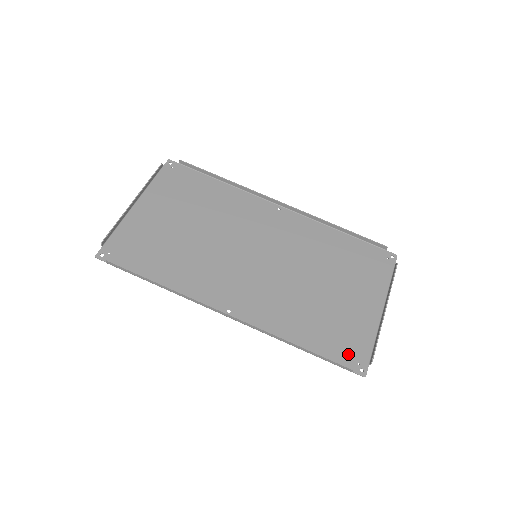
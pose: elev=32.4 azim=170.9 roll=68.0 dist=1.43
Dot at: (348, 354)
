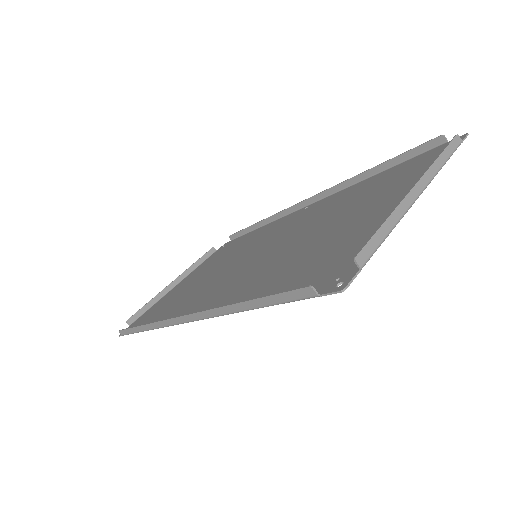
Dot at: (324, 277)
